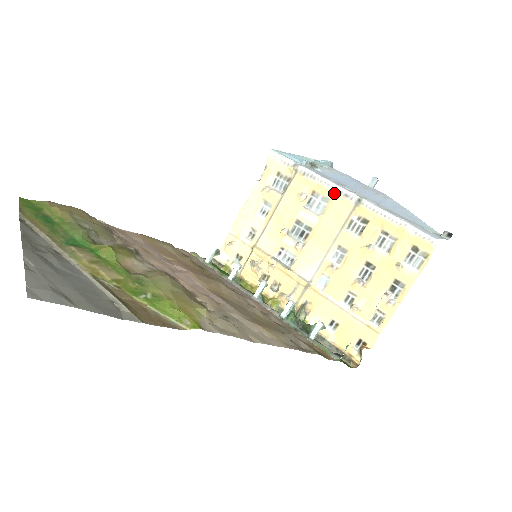
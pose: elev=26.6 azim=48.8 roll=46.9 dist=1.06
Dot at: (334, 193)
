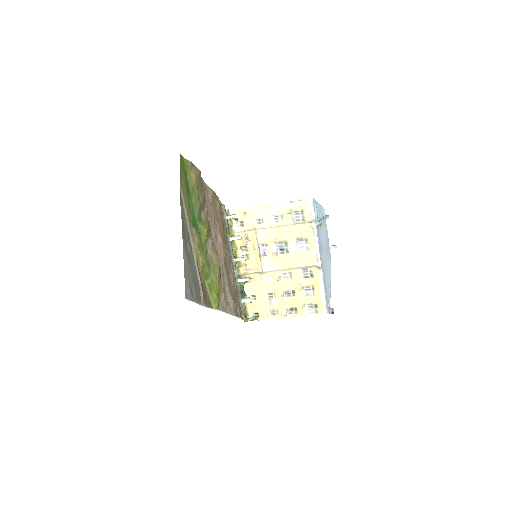
Dot at: (314, 252)
